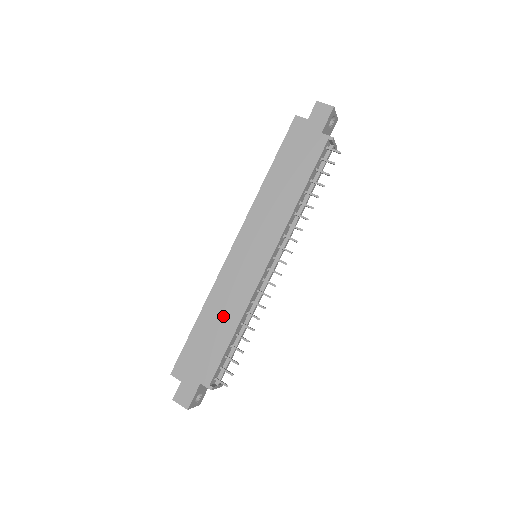
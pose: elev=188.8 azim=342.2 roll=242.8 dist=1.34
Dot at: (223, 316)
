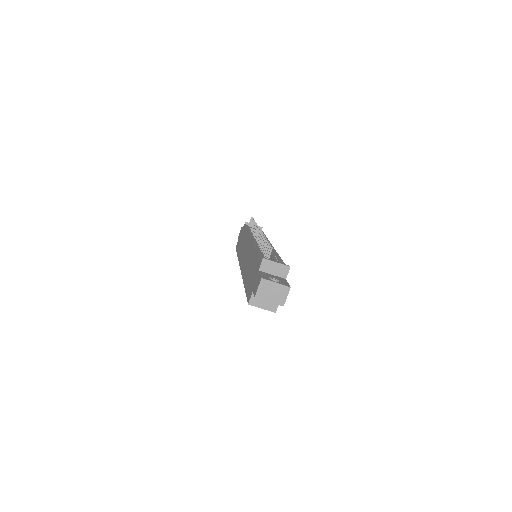
Dot at: (250, 264)
